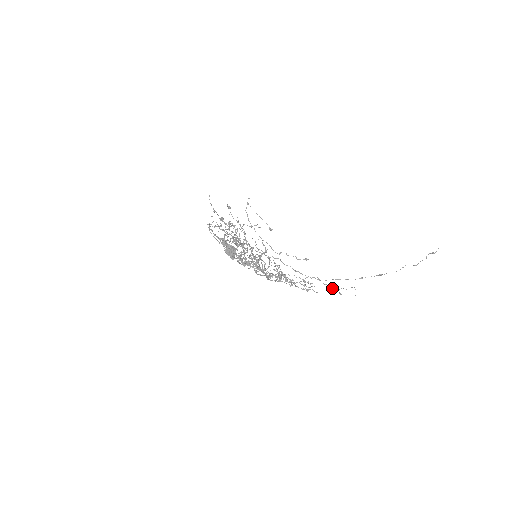
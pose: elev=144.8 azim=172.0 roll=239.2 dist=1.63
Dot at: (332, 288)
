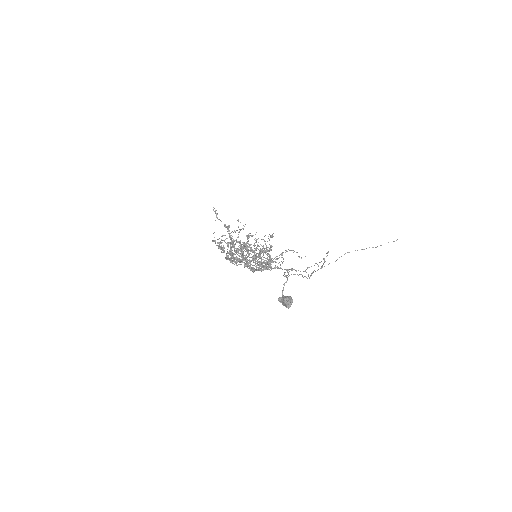
Dot at: occluded
